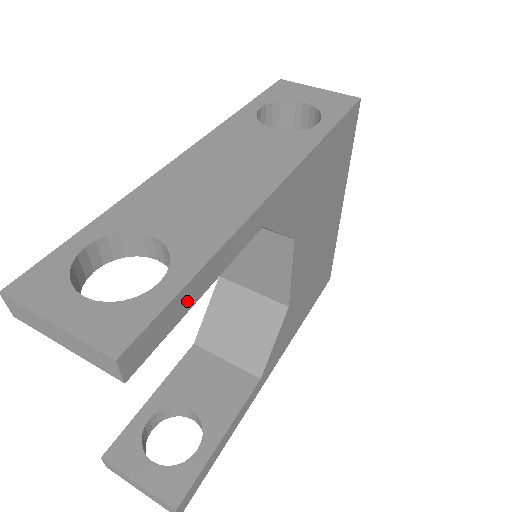
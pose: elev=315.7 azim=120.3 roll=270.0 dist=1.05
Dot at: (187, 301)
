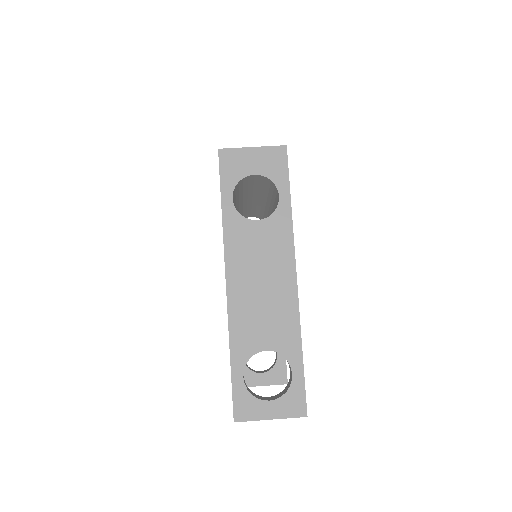
Dot at: occluded
